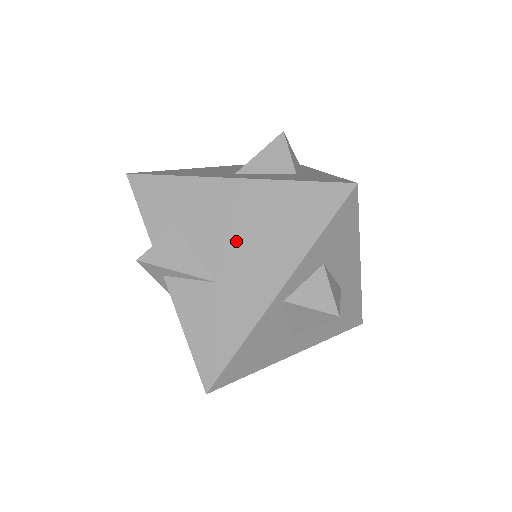
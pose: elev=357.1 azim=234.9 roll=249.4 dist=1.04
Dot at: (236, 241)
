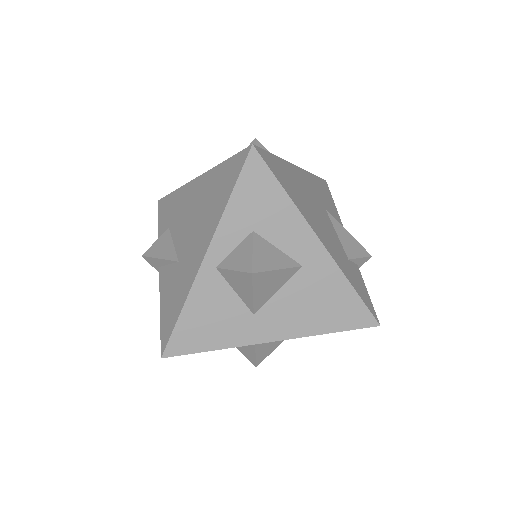
Dot at: (191, 224)
